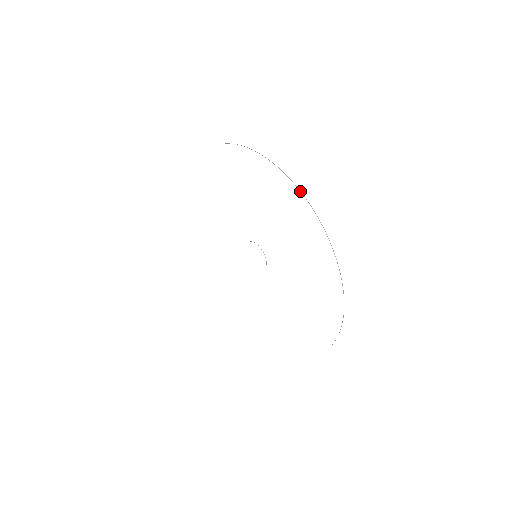
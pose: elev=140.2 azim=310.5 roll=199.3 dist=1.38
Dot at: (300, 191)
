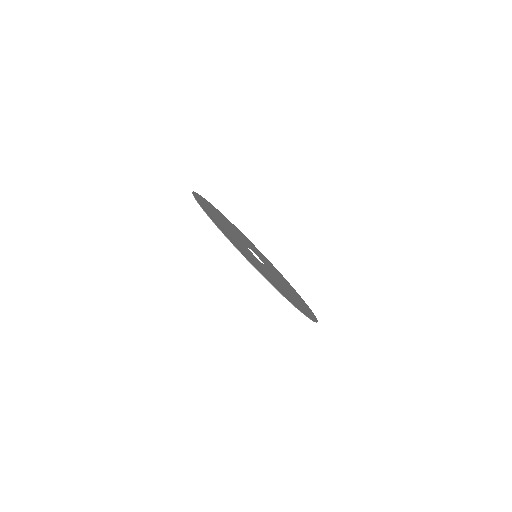
Dot at: occluded
